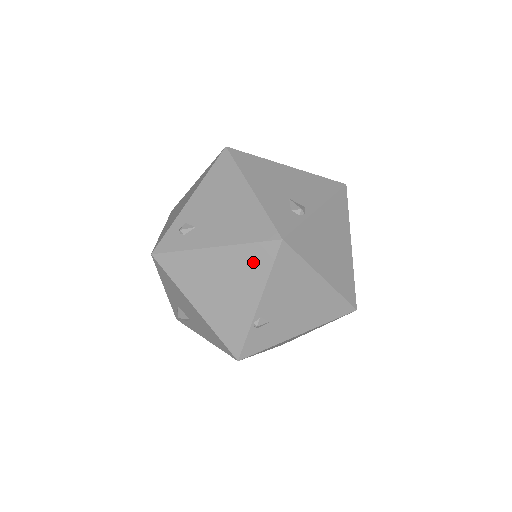
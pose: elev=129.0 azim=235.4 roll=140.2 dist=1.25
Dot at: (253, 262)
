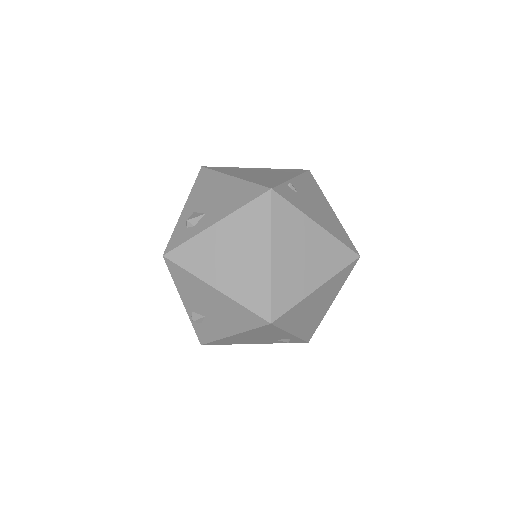
Dot at: (288, 172)
